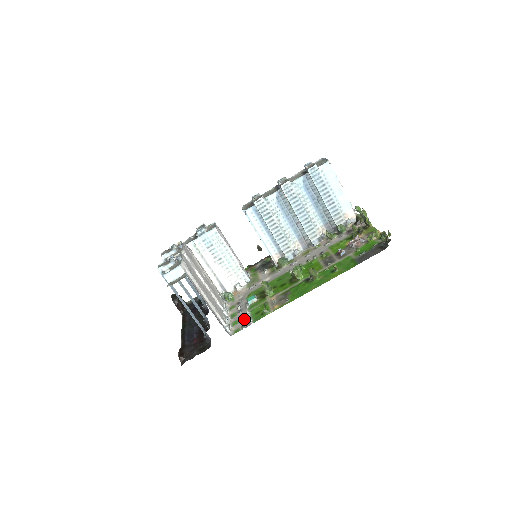
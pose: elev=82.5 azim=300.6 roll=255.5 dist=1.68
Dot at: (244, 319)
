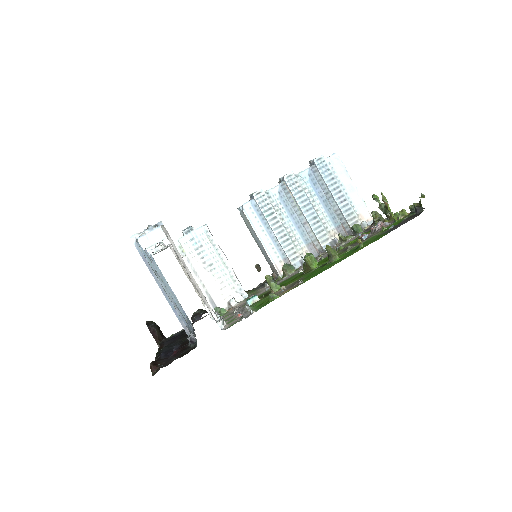
Dot at: (243, 315)
